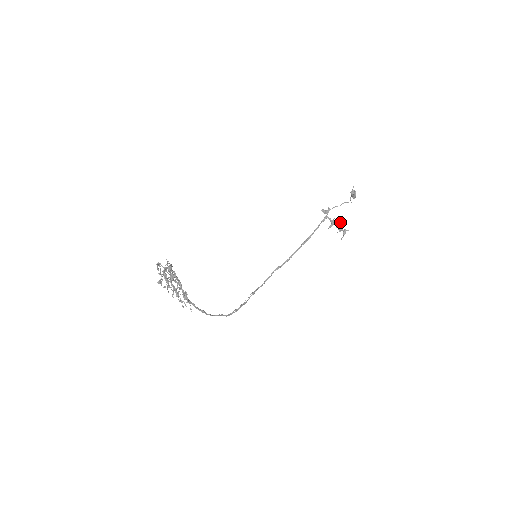
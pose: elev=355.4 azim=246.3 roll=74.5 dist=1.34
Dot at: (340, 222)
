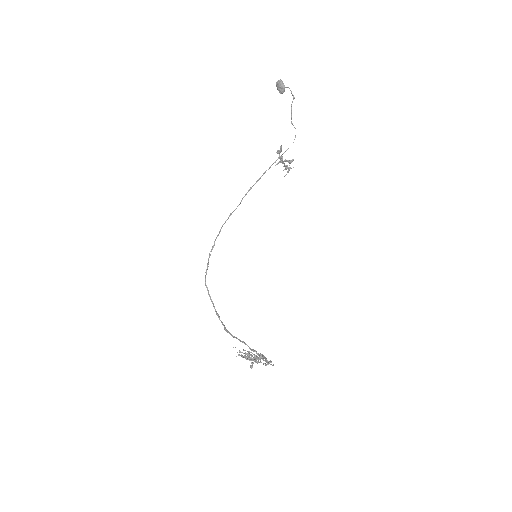
Dot at: (288, 161)
